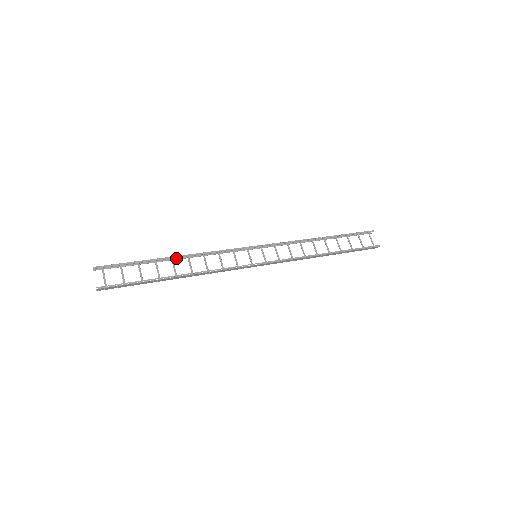
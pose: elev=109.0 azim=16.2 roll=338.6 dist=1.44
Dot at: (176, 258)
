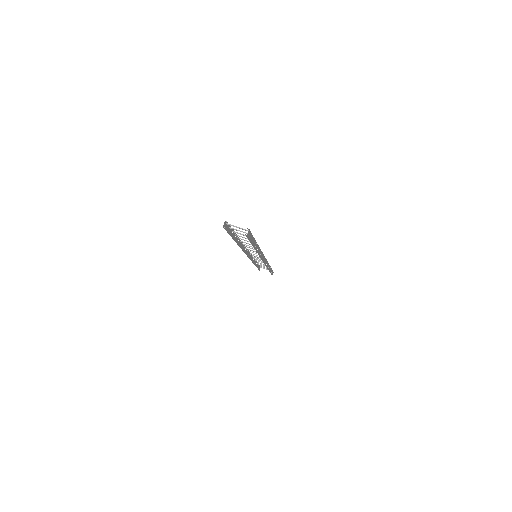
Dot at: occluded
